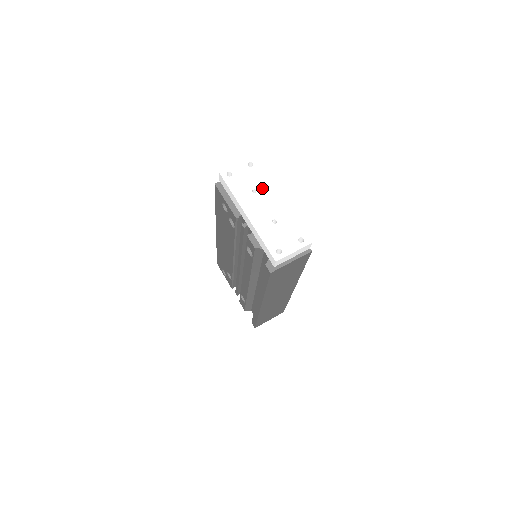
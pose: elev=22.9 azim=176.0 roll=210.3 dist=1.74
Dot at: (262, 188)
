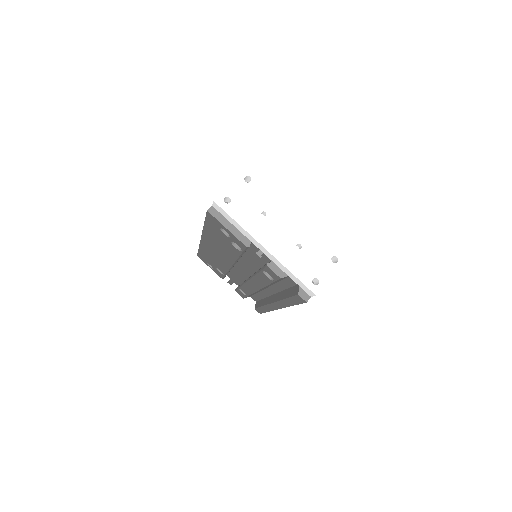
Dot at: (271, 207)
